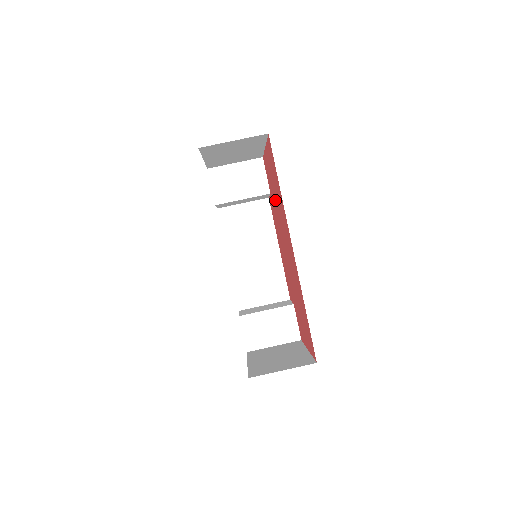
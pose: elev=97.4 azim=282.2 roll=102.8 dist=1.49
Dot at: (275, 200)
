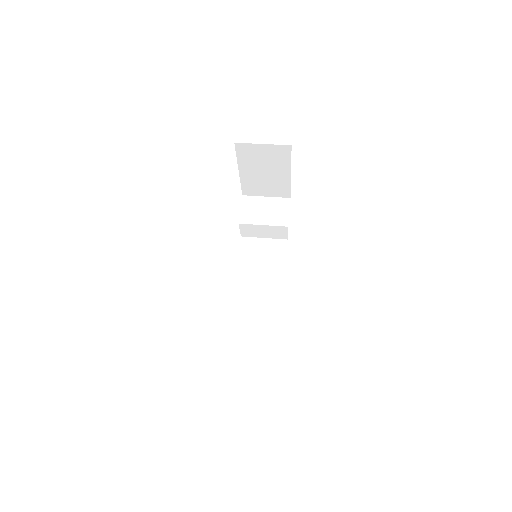
Dot at: occluded
